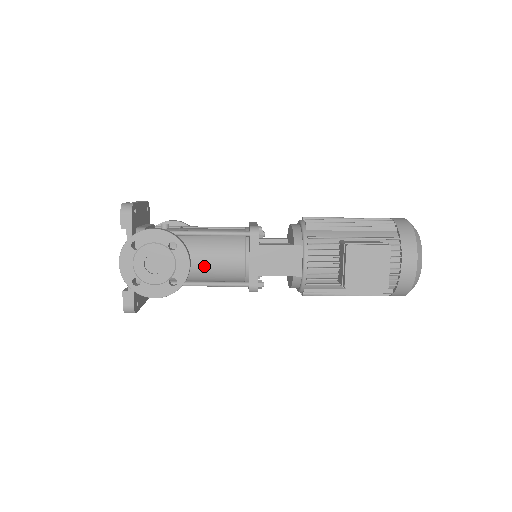
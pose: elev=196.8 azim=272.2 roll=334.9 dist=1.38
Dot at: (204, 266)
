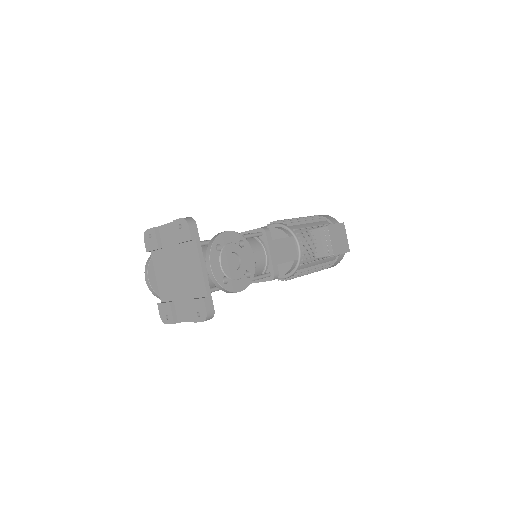
Dot at: occluded
